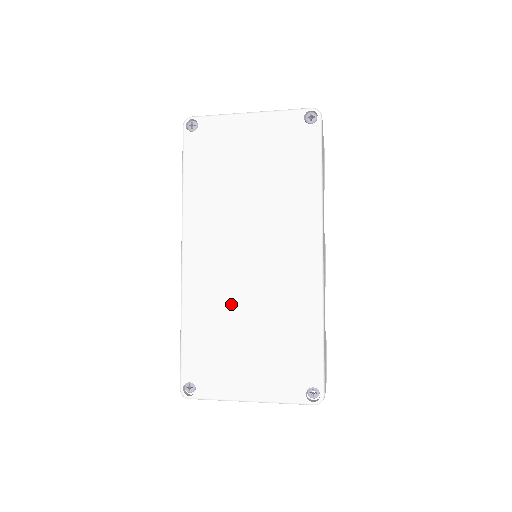
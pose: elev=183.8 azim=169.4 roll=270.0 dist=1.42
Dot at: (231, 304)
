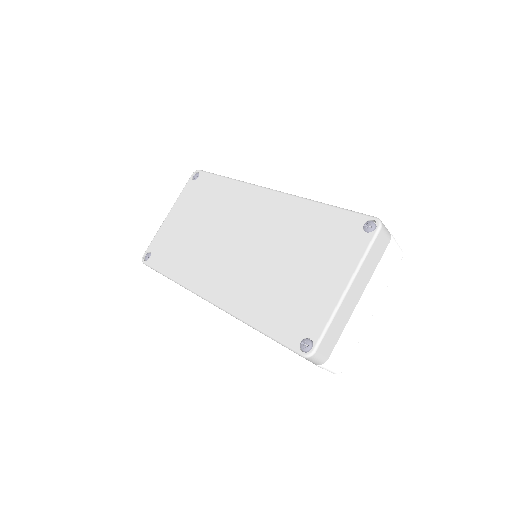
Dot at: (263, 273)
